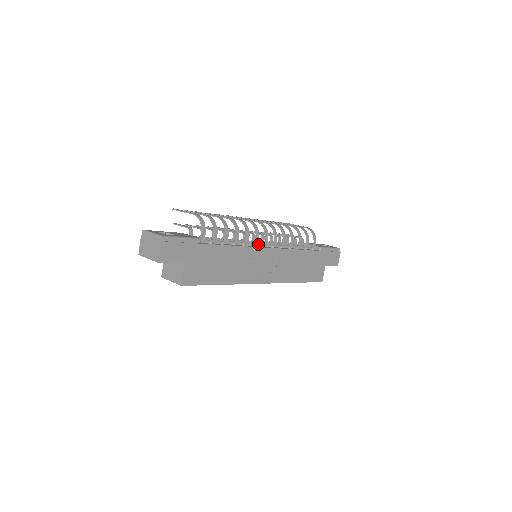
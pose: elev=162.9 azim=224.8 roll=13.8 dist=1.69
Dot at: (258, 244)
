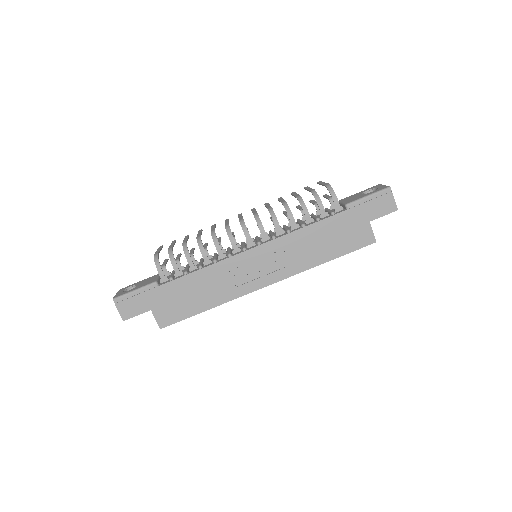
Dot at: (239, 249)
